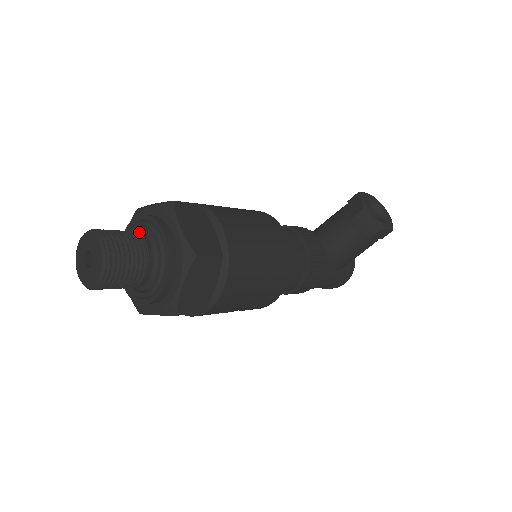
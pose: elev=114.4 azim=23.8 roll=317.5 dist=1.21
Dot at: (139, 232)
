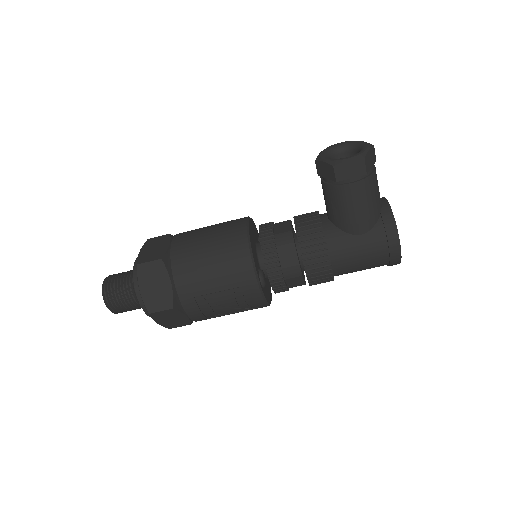
Dot at: occluded
